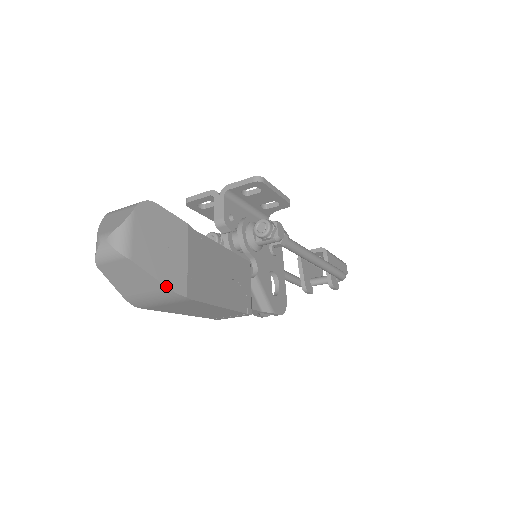
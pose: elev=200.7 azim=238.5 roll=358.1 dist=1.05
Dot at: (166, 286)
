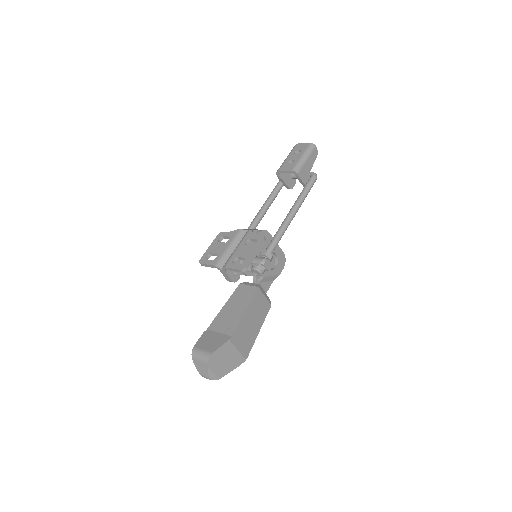
Dot at: occluded
